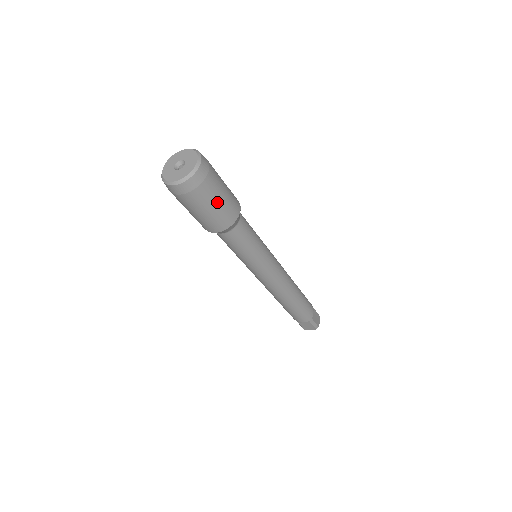
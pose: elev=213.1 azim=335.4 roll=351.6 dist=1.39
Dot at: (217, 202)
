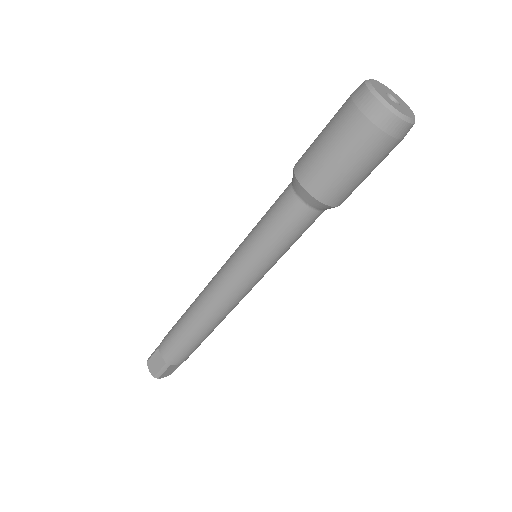
Dot at: (354, 166)
